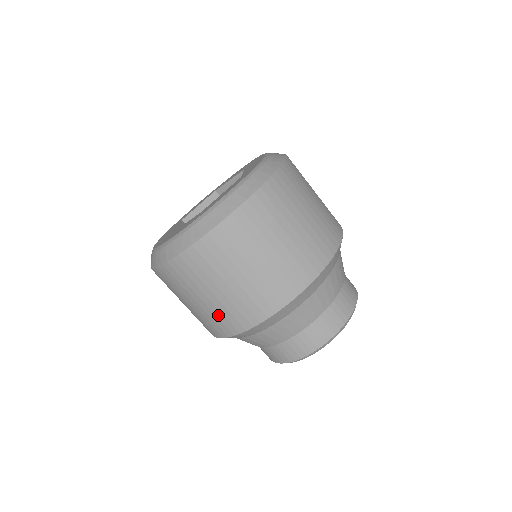
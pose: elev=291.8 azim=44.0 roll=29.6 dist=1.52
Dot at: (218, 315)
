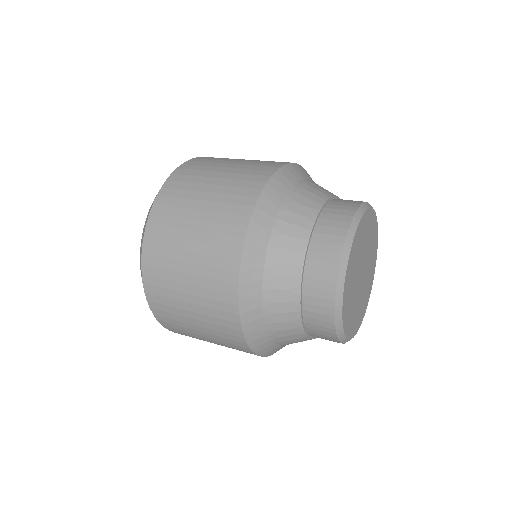
Dot at: (212, 314)
